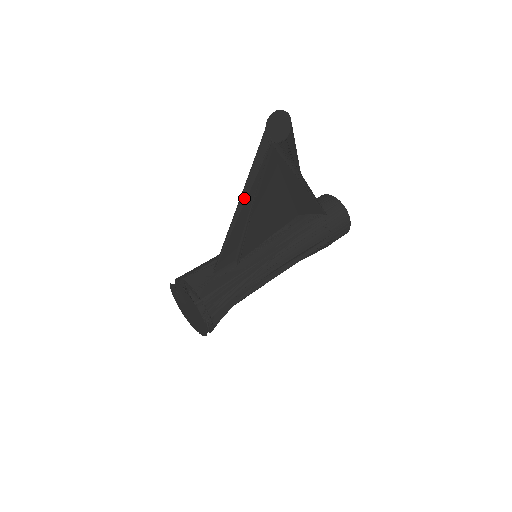
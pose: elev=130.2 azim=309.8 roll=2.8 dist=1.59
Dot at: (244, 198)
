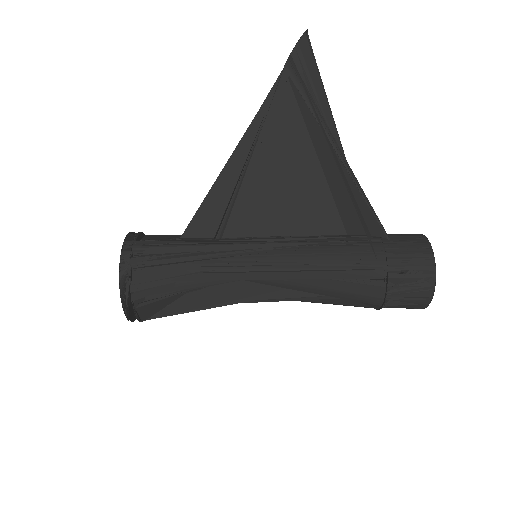
Dot at: (241, 138)
